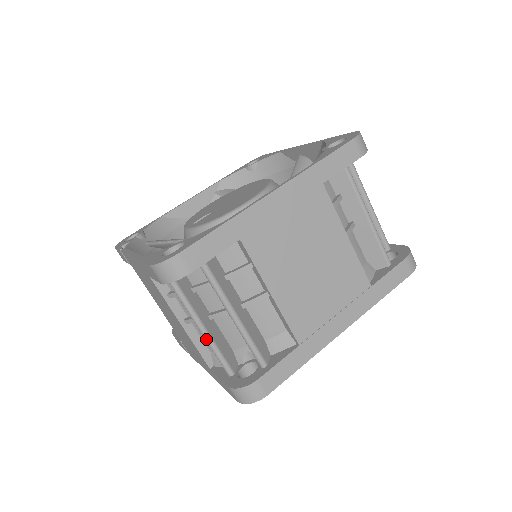
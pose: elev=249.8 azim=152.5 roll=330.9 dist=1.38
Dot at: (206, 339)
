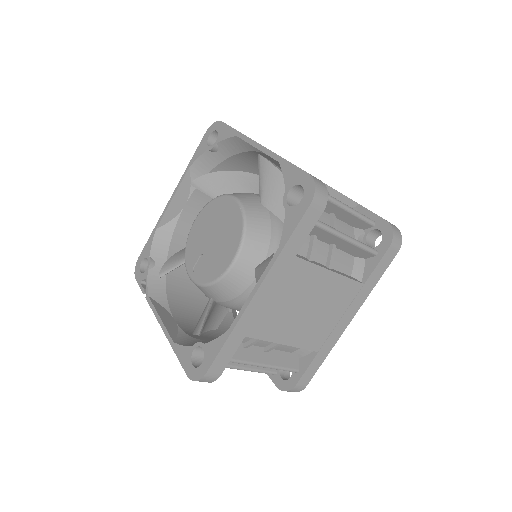
Dot at: occluded
